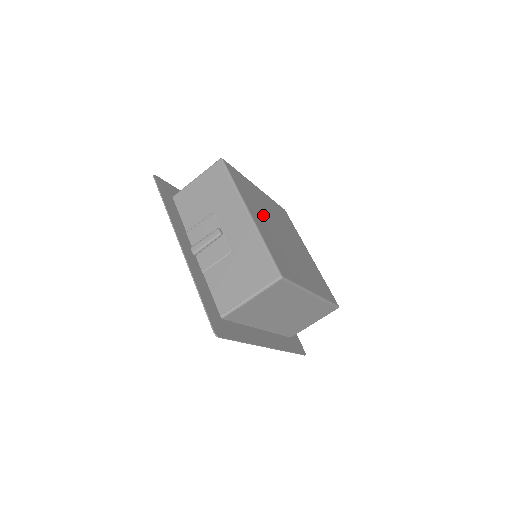
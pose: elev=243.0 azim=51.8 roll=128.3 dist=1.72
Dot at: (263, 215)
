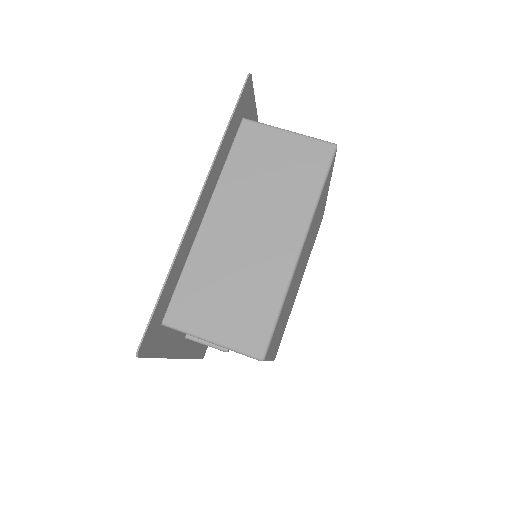
Dot at: occluded
